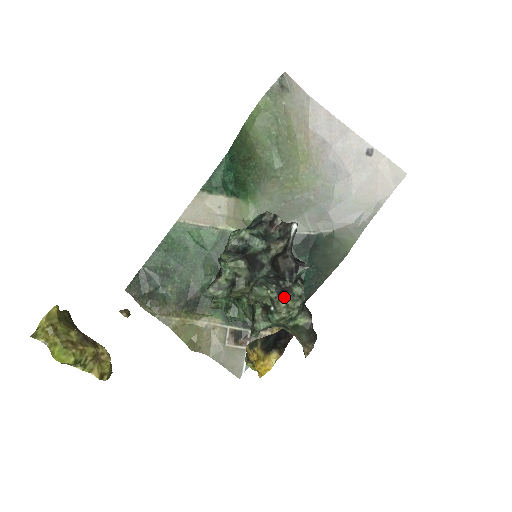
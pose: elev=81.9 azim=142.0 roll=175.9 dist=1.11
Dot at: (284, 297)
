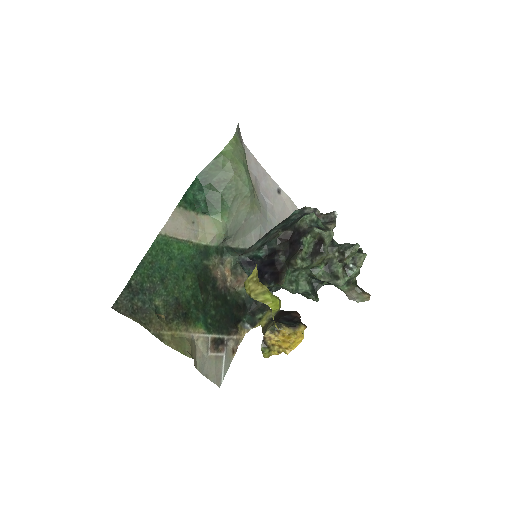
Dot at: (364, 254)
